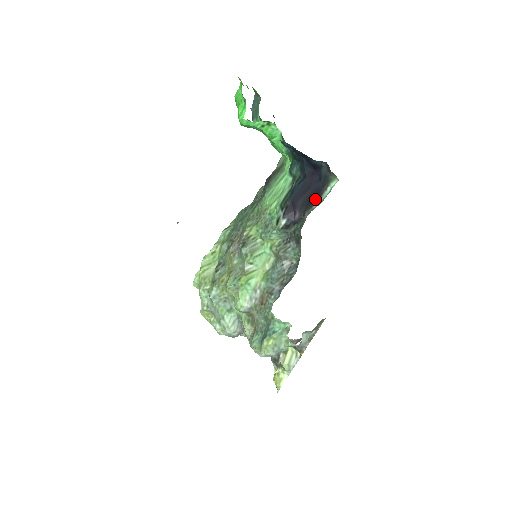
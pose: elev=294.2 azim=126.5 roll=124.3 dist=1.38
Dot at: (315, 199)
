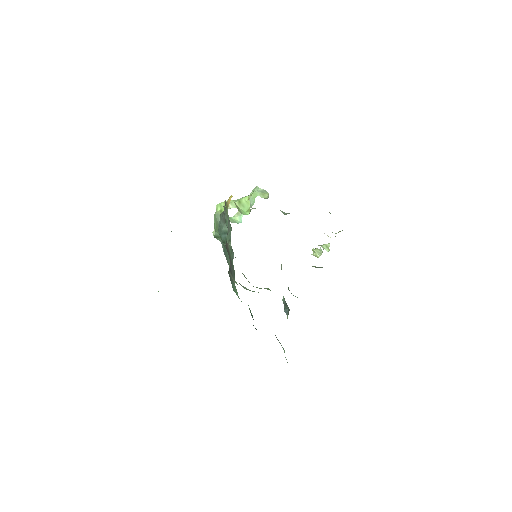
Dot at: occluded
